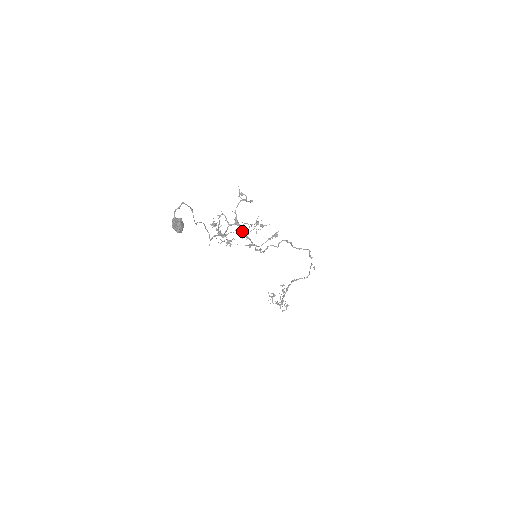
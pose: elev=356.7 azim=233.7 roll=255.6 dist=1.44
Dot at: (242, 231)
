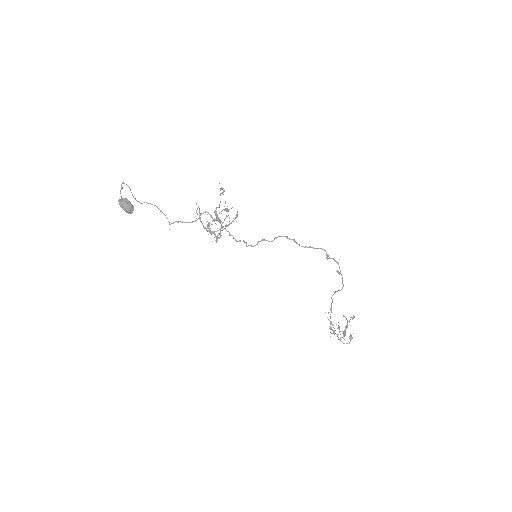
Dot at: (214, 220)
